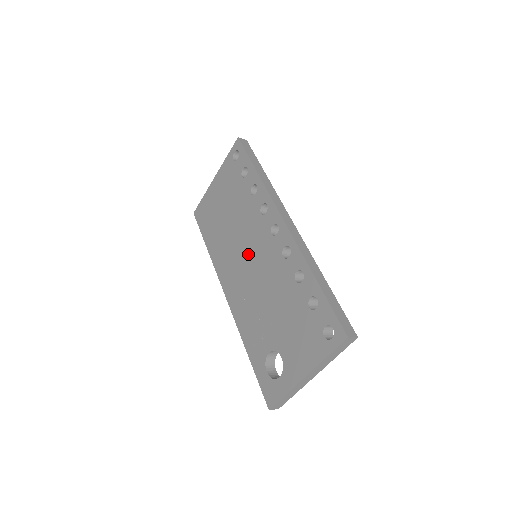
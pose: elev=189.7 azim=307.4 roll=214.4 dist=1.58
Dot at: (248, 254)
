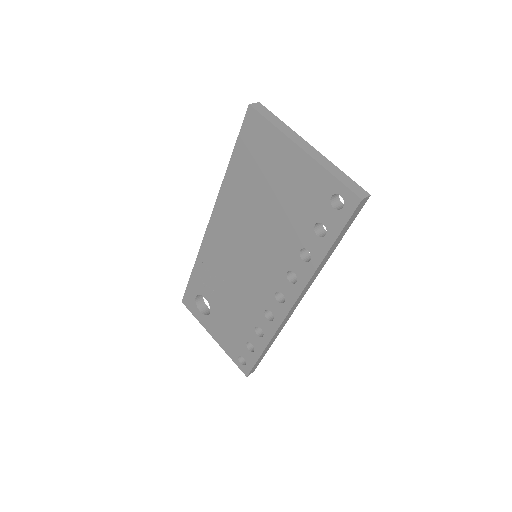
Dot at: (250, 257)
